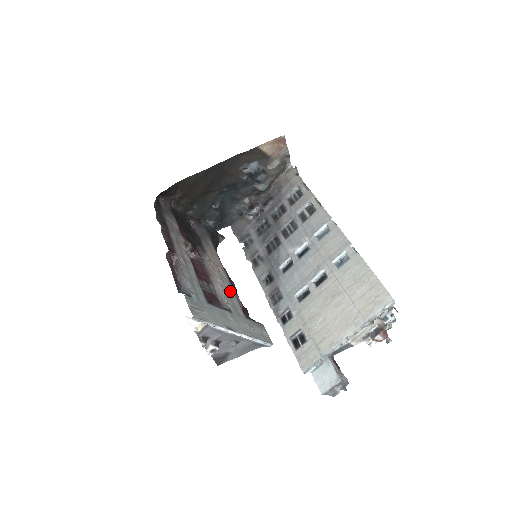
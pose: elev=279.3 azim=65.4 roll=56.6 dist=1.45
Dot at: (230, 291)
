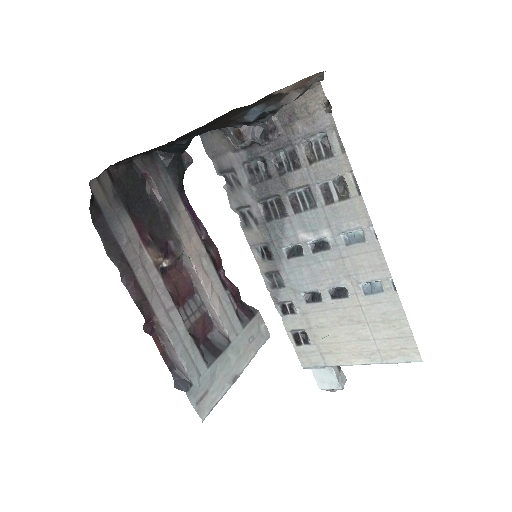
Dot at: (221, 295)
